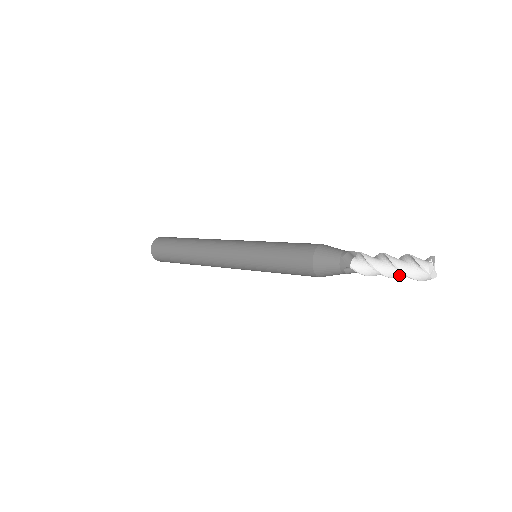
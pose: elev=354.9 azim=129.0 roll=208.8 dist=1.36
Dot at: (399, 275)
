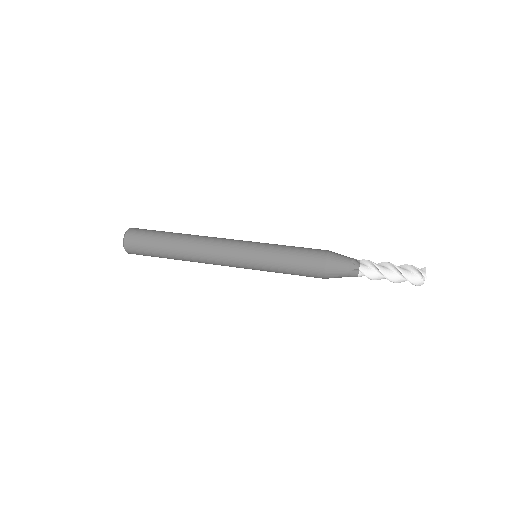
Dot at: (398, 279)
